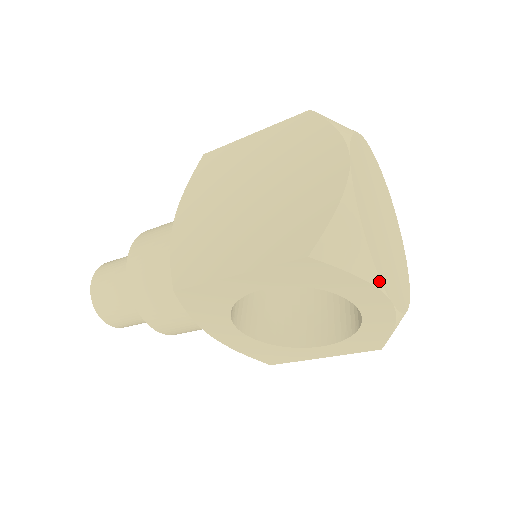
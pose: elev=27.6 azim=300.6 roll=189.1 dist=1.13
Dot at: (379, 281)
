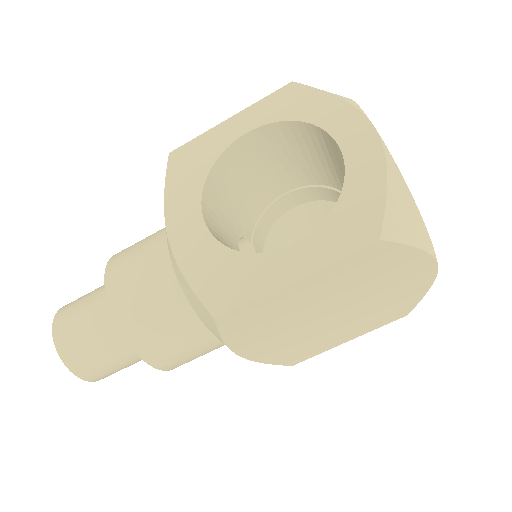
Dot at: (358, 106)
